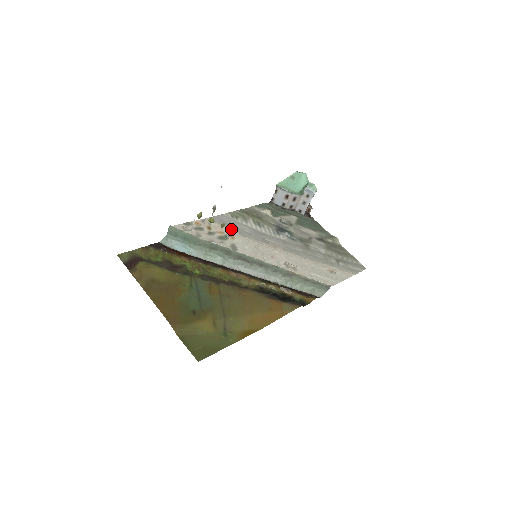
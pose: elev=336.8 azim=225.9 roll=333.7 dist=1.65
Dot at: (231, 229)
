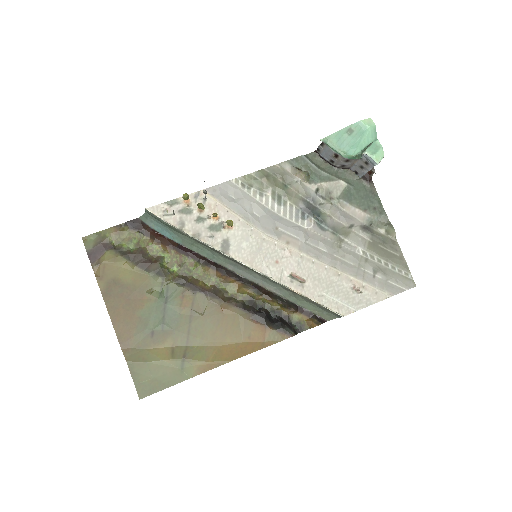
Dot at: (233, 210)
